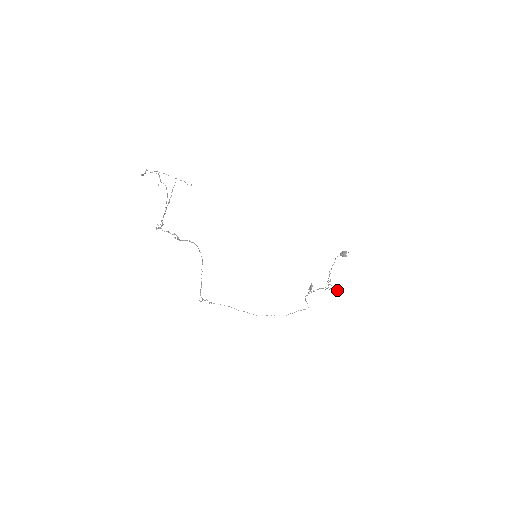
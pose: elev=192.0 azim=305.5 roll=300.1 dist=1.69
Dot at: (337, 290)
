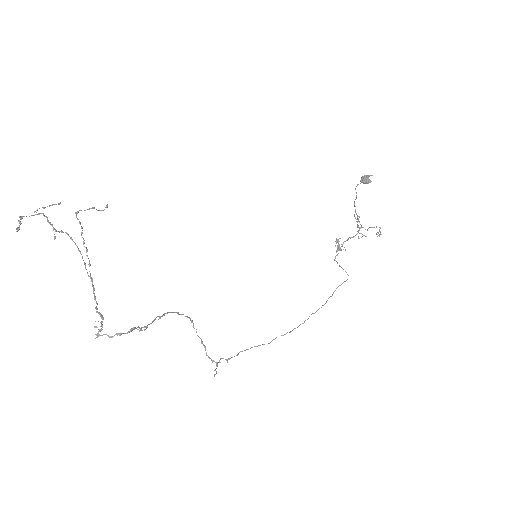
Dot at: occluded
